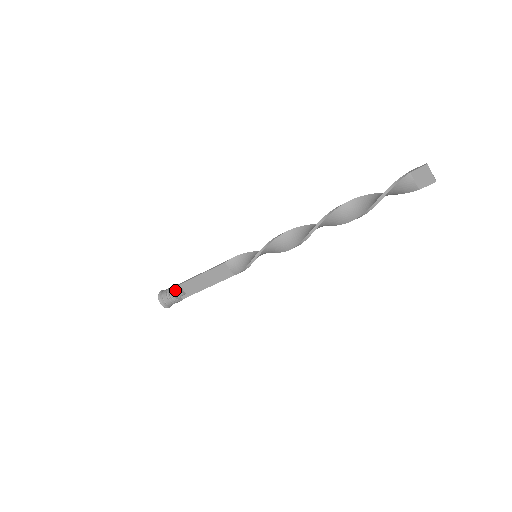
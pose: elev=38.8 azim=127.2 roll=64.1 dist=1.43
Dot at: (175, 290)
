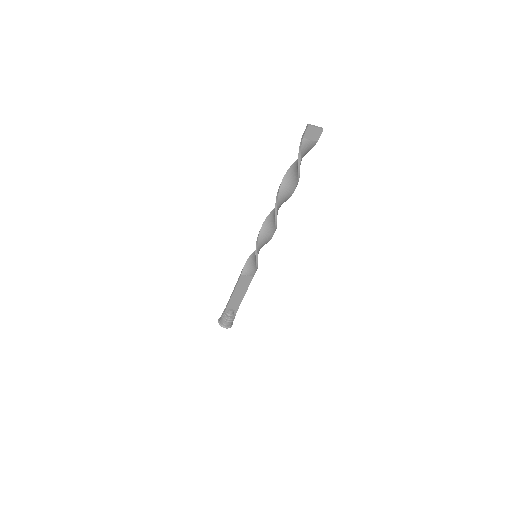
Dot at: (226, 313)
